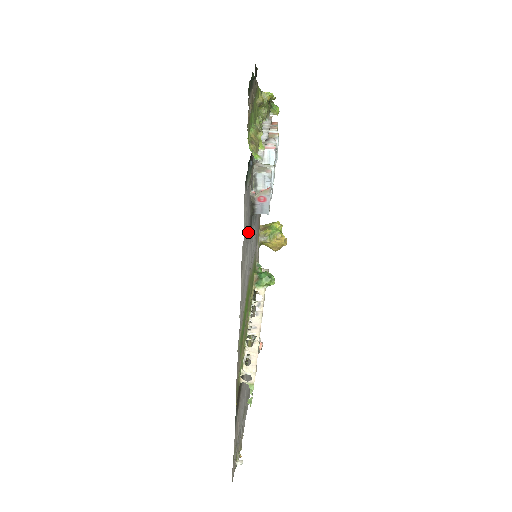
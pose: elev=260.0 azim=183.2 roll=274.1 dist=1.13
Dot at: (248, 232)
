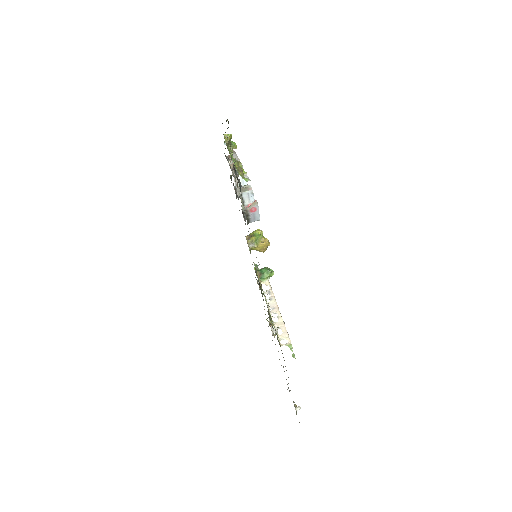
Dot at: occluded
